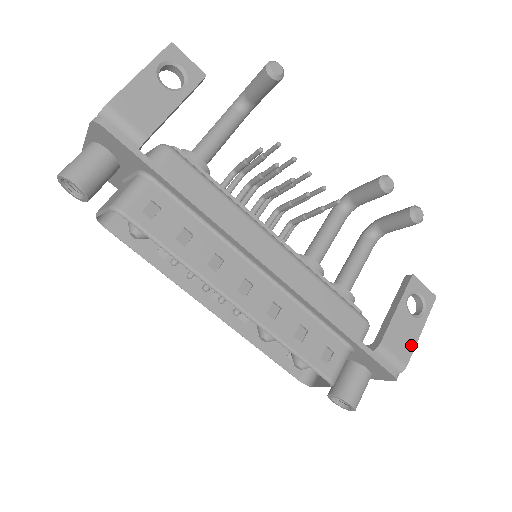
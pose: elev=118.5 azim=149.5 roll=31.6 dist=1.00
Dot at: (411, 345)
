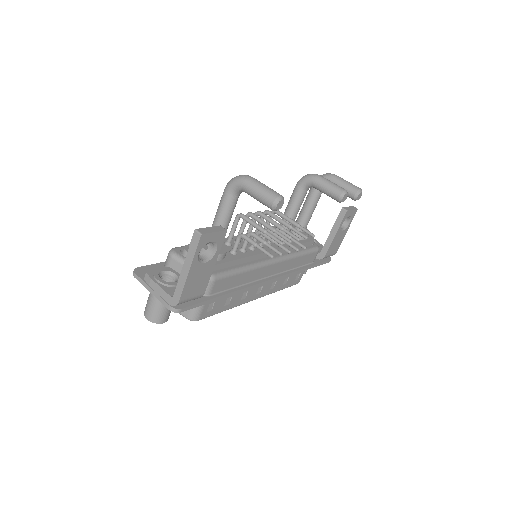
Dot at: (340, 243)
